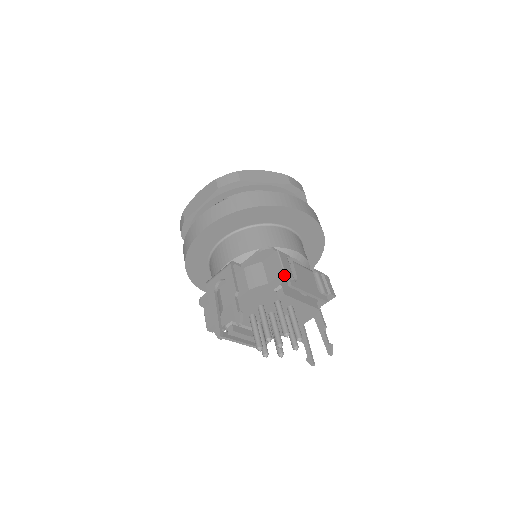
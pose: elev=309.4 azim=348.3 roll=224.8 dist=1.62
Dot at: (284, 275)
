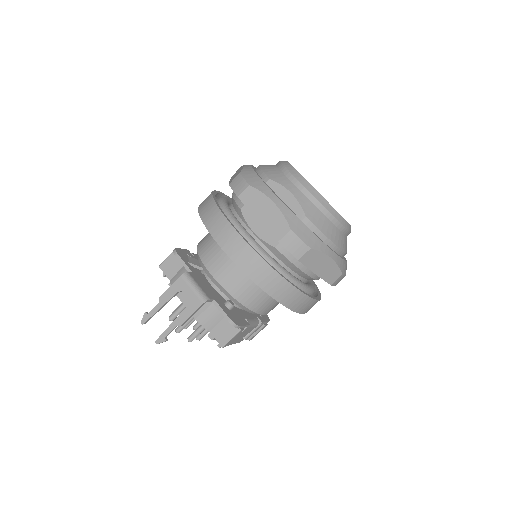
Dot at: (222, 344)
